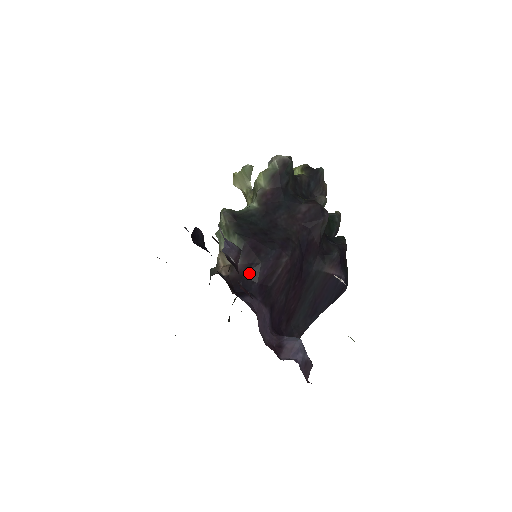
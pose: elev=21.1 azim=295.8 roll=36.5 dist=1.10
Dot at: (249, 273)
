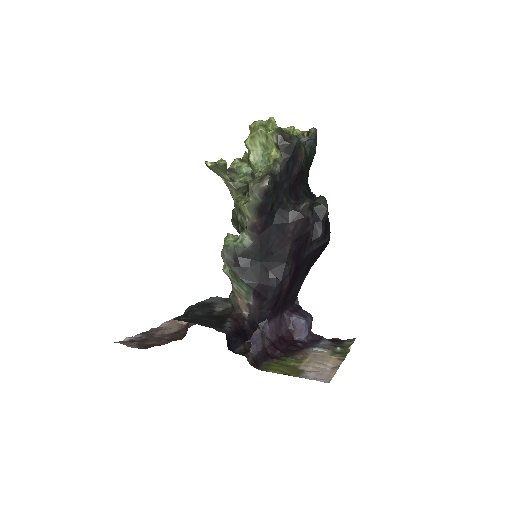
Dot at: (263, 308)
